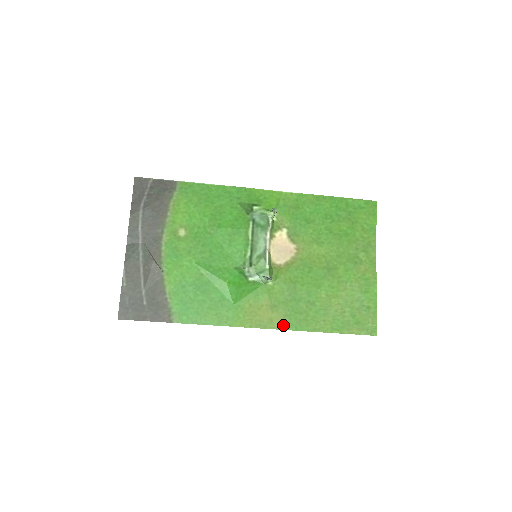
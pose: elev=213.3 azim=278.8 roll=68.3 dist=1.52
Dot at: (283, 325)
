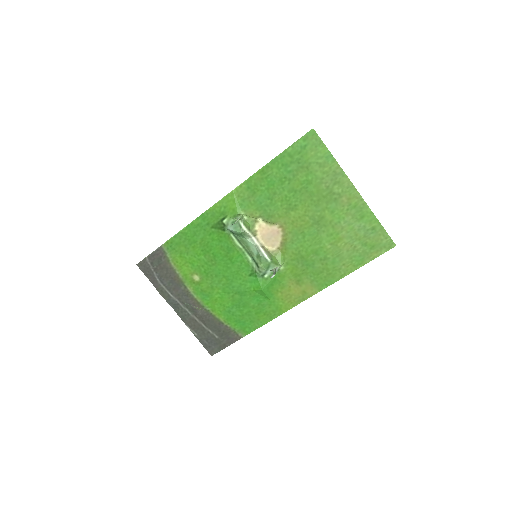
Dot at: (315, 289)
